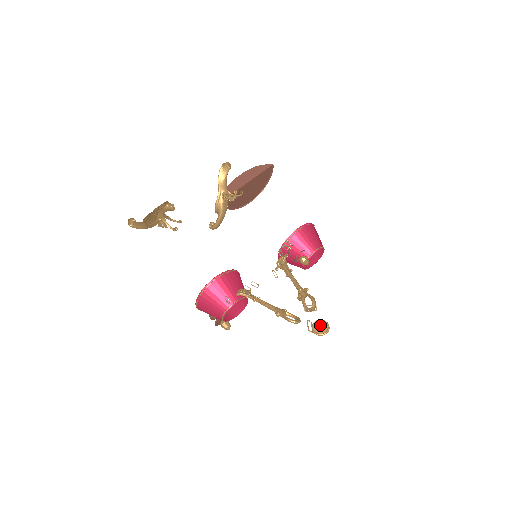
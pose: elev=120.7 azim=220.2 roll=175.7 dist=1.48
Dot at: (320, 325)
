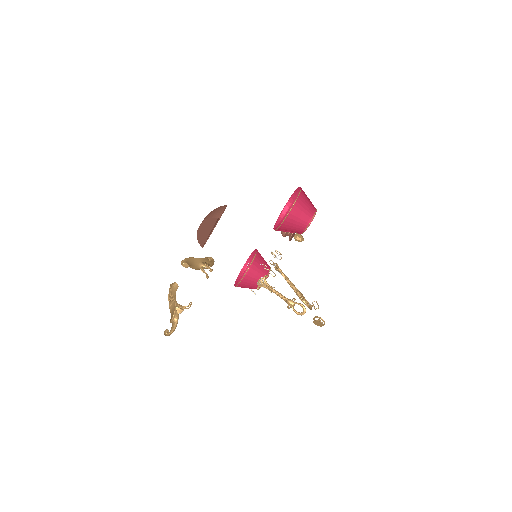
Dot at: (317, 323)
